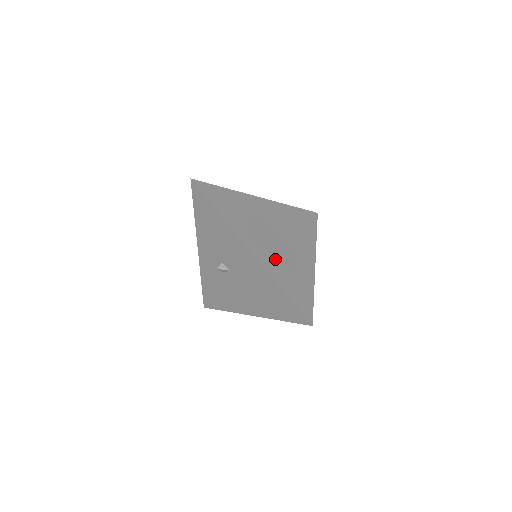
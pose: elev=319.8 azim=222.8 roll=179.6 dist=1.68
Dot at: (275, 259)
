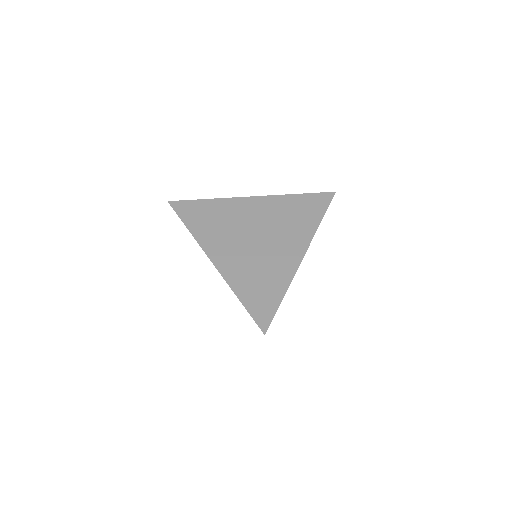
Dot at: (242, 265)
